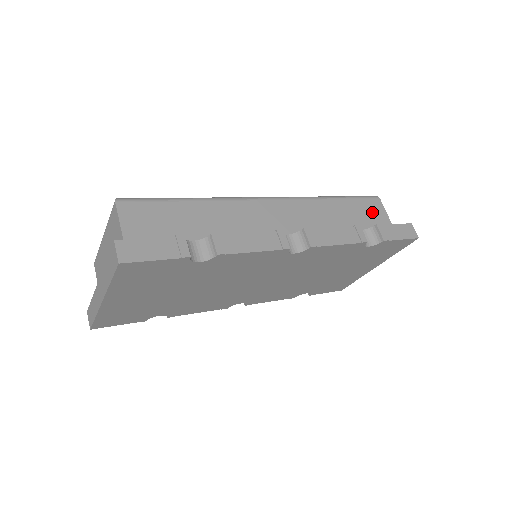
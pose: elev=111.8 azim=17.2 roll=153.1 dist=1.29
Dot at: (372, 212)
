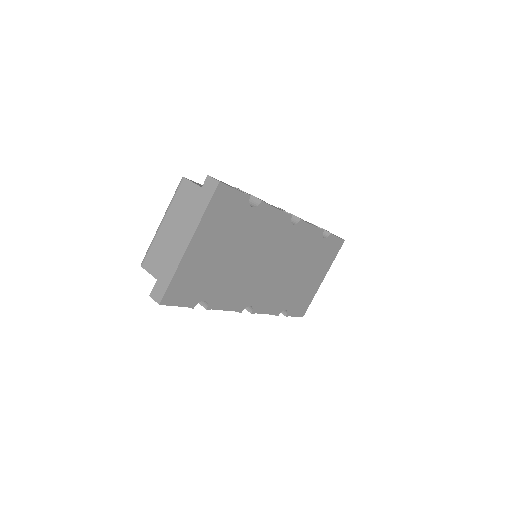
Dot at: occluded
